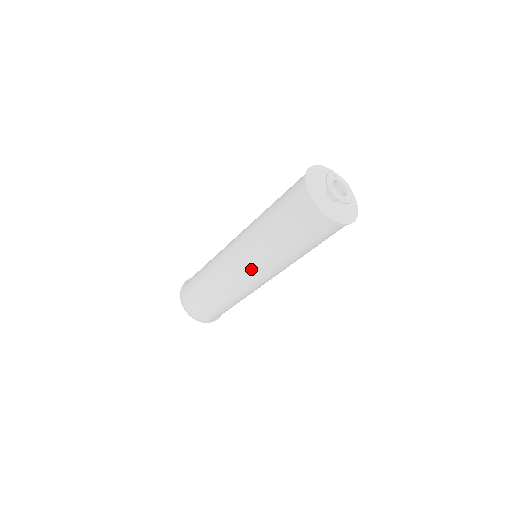
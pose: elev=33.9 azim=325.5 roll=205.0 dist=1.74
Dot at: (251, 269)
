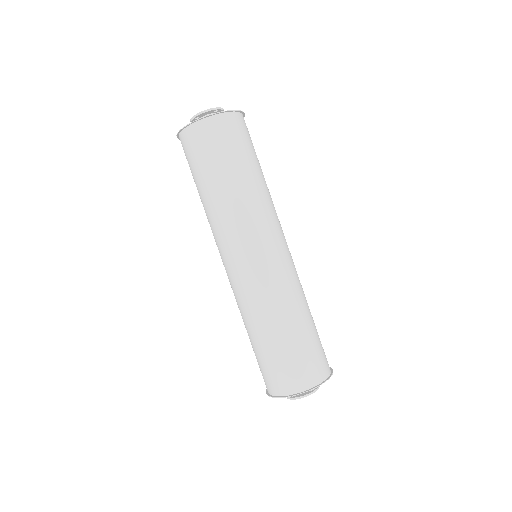
Dot at: (249, 246)
